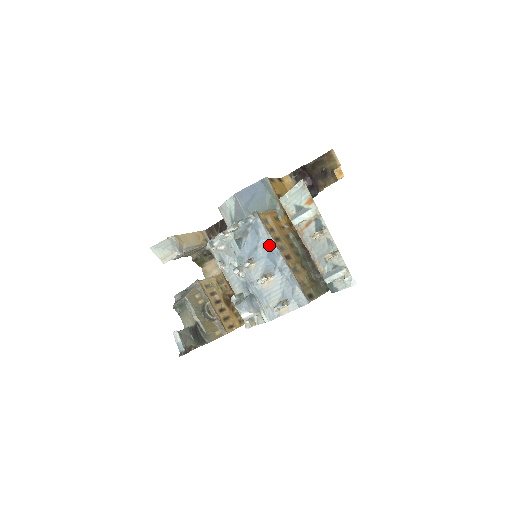
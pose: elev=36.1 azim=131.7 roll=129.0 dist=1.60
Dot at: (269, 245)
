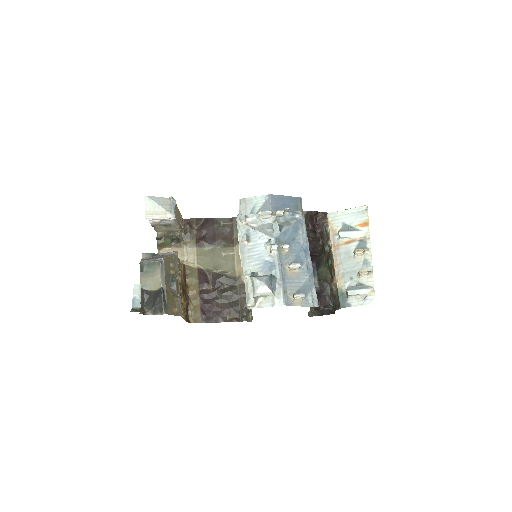
Dot at: (305, 243)
